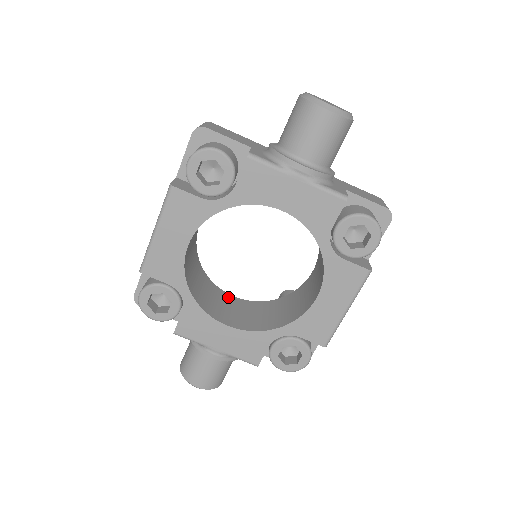
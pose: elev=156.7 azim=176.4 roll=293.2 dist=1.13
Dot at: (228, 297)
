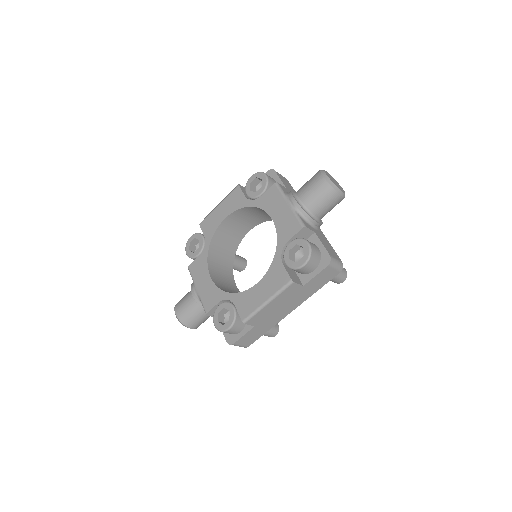
Dot at: (232, 281)
